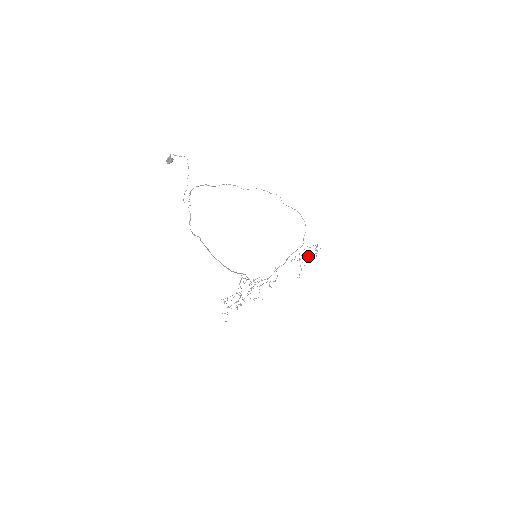
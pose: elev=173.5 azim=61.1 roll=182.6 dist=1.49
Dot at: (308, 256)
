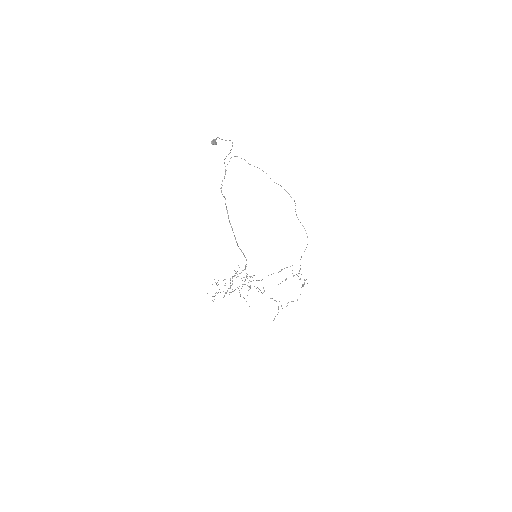
Dot at: occluded
